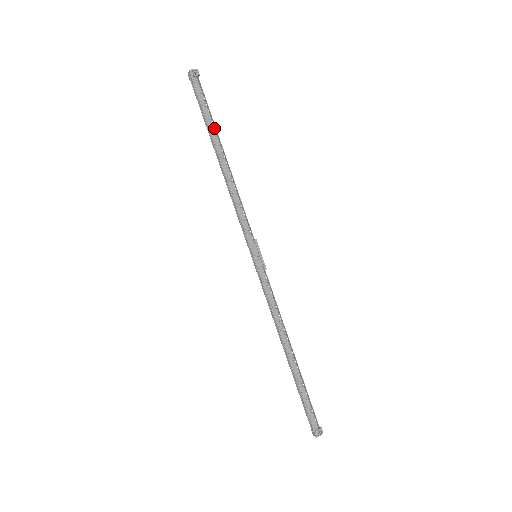
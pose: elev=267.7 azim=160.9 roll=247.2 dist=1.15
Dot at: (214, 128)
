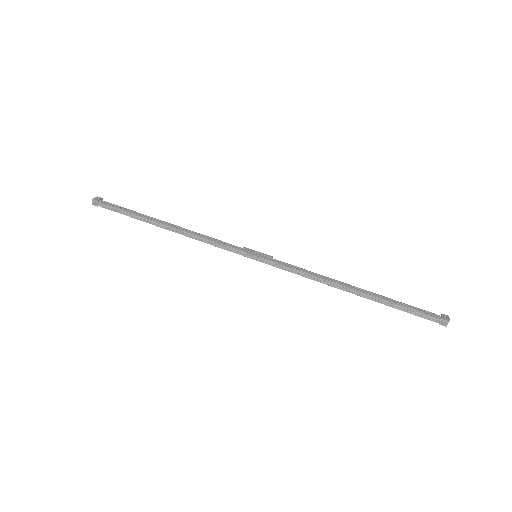
Dot at: (143, 215)
